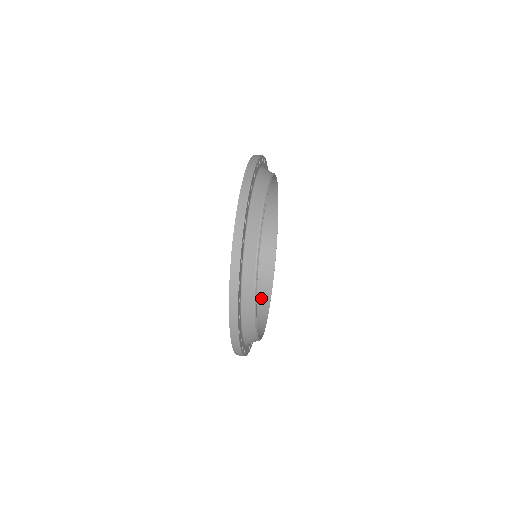
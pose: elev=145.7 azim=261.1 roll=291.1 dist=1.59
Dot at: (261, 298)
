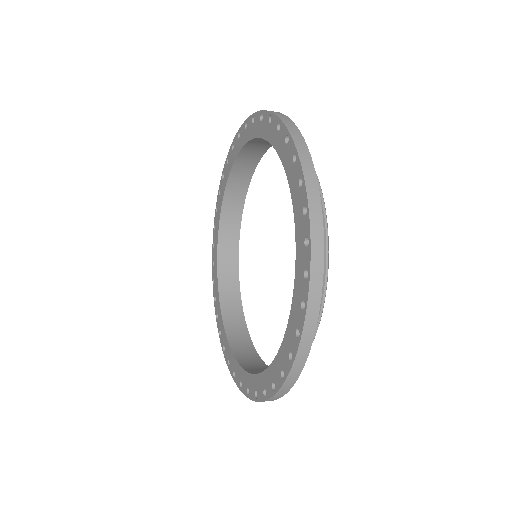
Dot at: occluded
